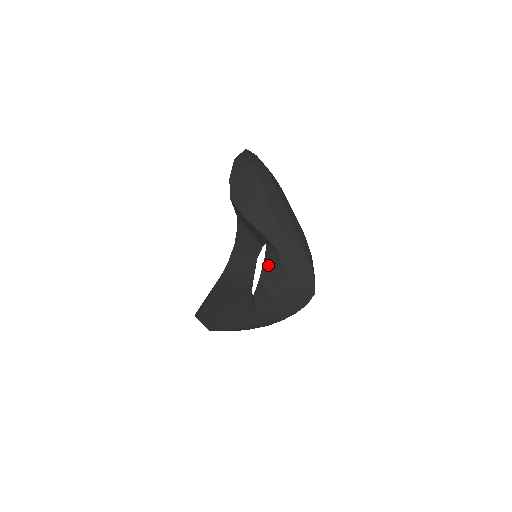
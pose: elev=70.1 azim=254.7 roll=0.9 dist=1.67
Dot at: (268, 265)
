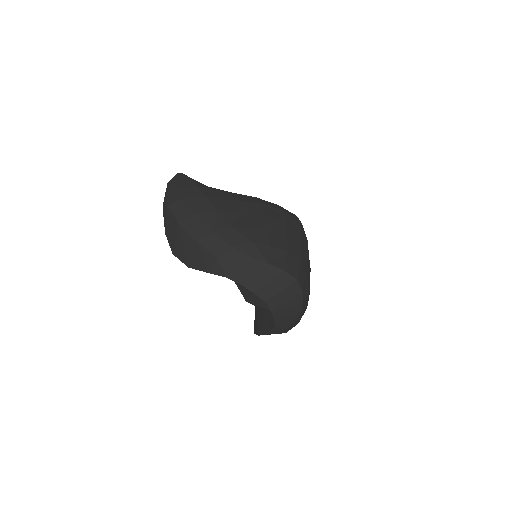
Dot at: (240, 287)
